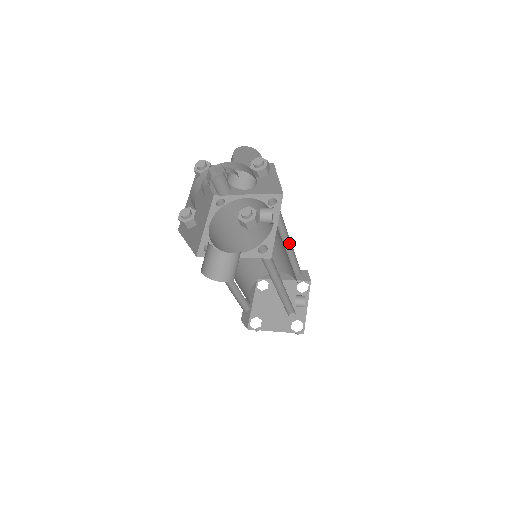
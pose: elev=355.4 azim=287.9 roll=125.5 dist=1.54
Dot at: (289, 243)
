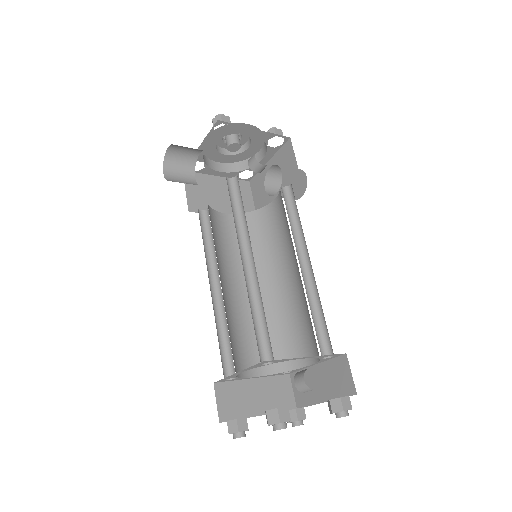
Dot at: (312, 271)
